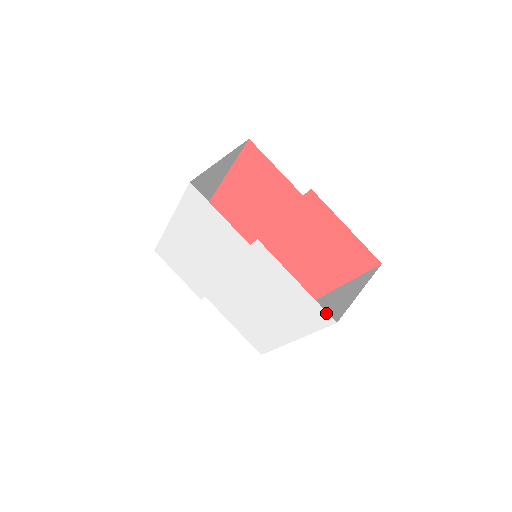
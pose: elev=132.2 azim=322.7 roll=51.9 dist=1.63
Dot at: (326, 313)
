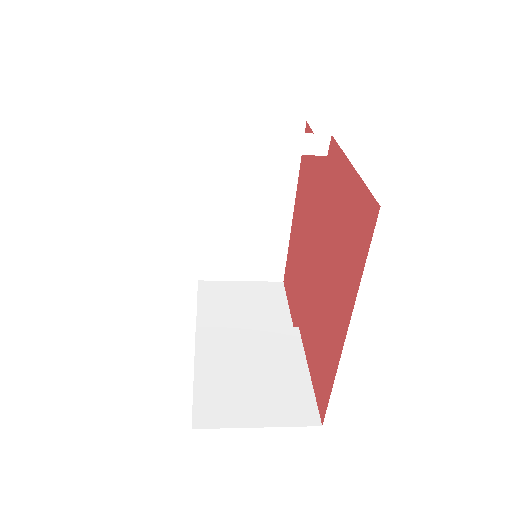
Dot at: occluded
